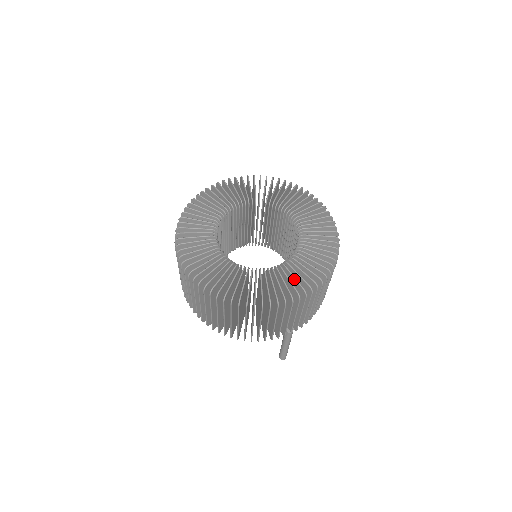
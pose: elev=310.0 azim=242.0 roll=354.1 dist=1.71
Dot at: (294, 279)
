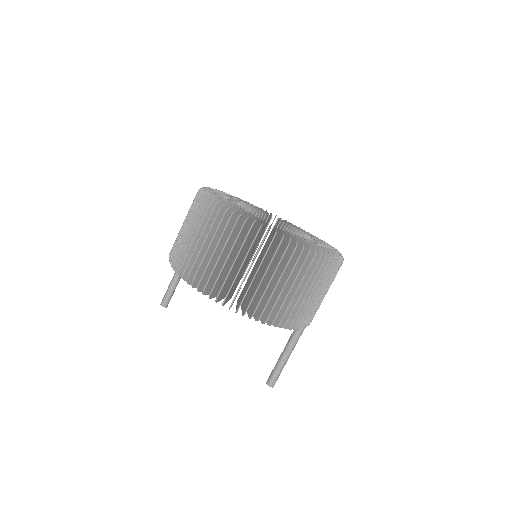
Dot at: occluded
